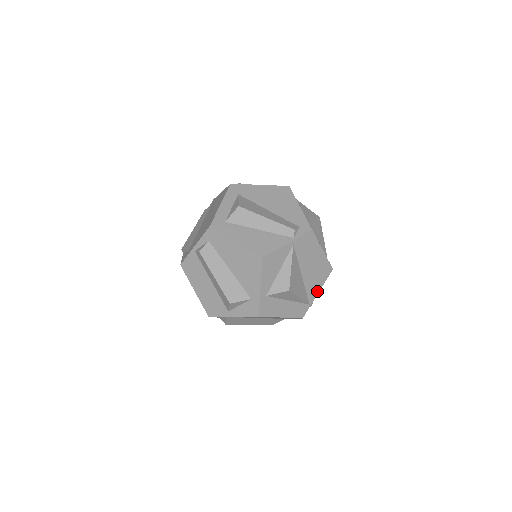
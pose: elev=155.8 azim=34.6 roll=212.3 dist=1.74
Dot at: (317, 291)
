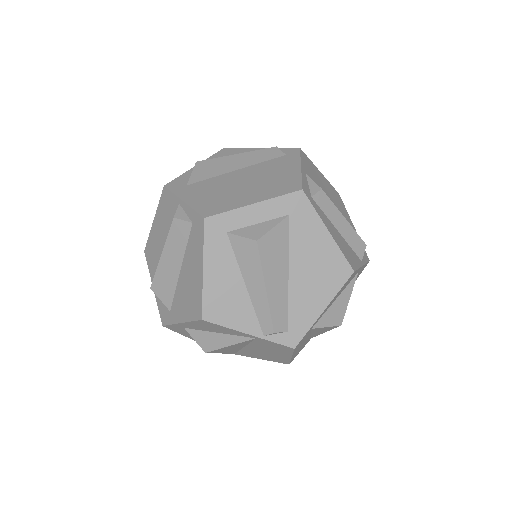
Dot at: (253, 357)
